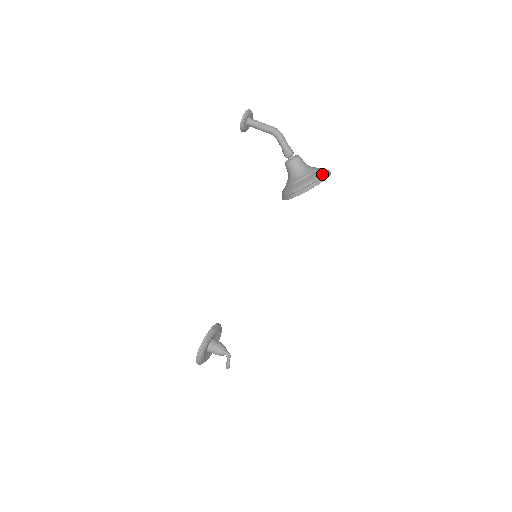
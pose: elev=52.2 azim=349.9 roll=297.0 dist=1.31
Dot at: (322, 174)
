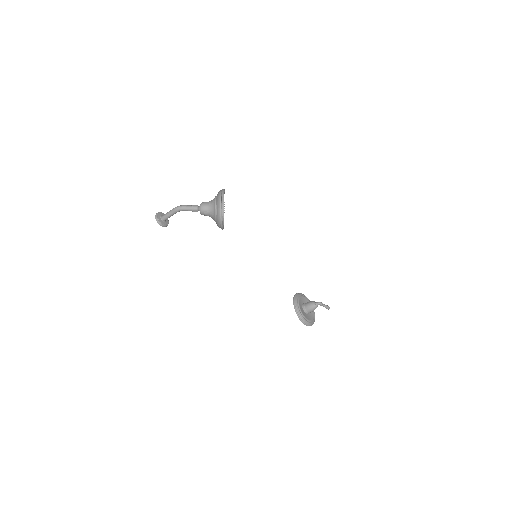
Dot at: (220, 200)
